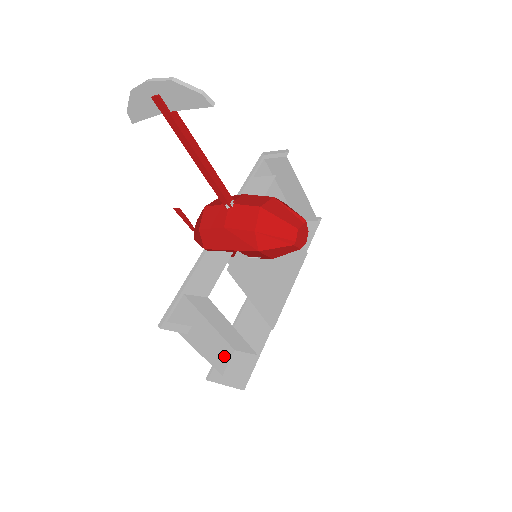
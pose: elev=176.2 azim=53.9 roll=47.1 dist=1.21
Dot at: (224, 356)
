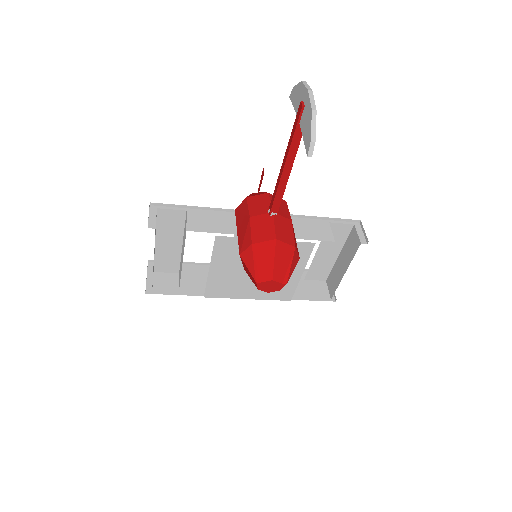
Dot at: (168, 266)
